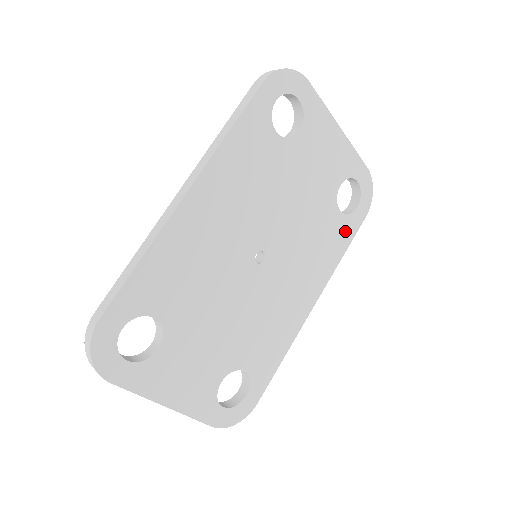
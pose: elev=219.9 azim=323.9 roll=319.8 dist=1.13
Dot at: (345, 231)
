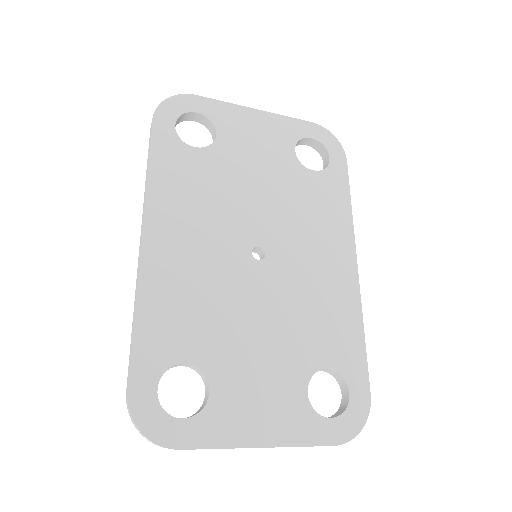
Dot at: (334, 184)
